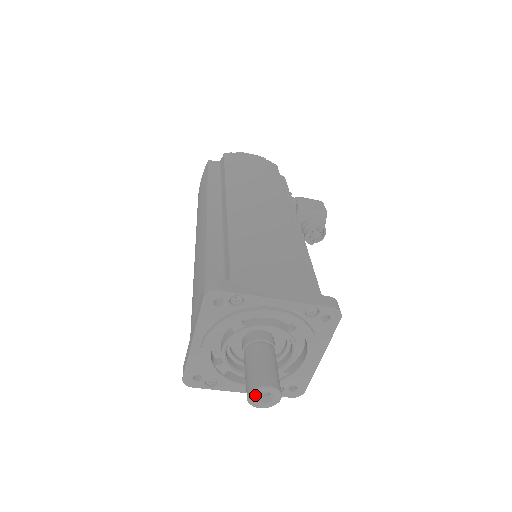
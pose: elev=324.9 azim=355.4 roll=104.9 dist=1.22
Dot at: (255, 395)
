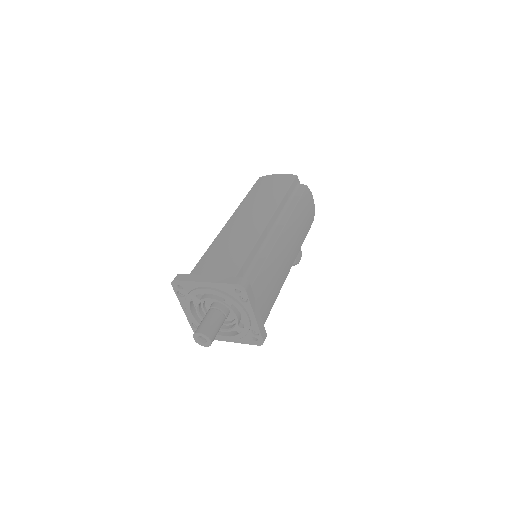
Dot at: (201, 336)
